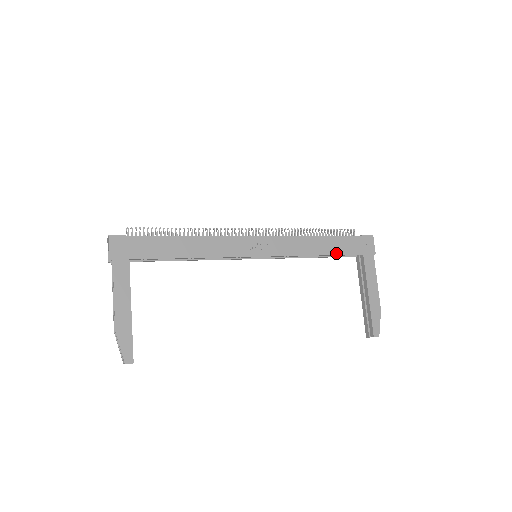
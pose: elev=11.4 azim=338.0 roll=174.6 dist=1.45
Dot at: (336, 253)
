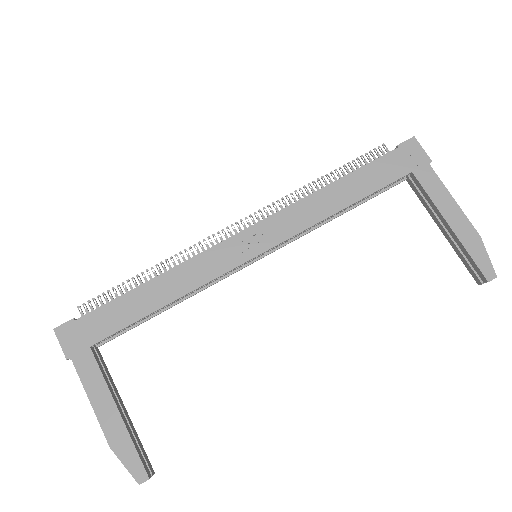
Dot at: (368, 192)
